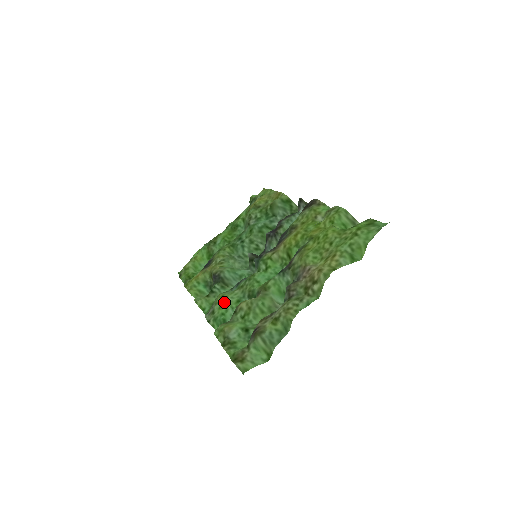
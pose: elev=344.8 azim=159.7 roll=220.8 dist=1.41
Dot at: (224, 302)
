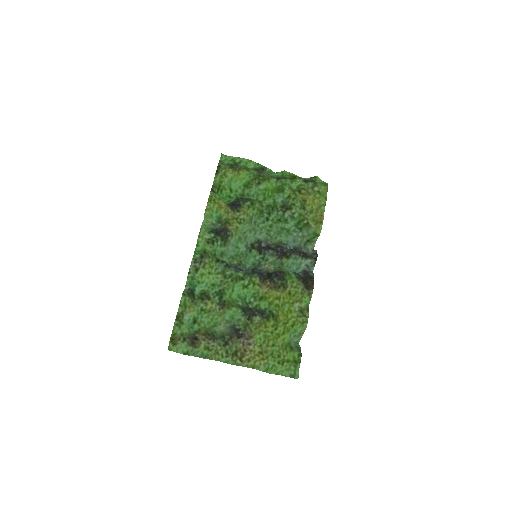
Dot at: (207, 276)
